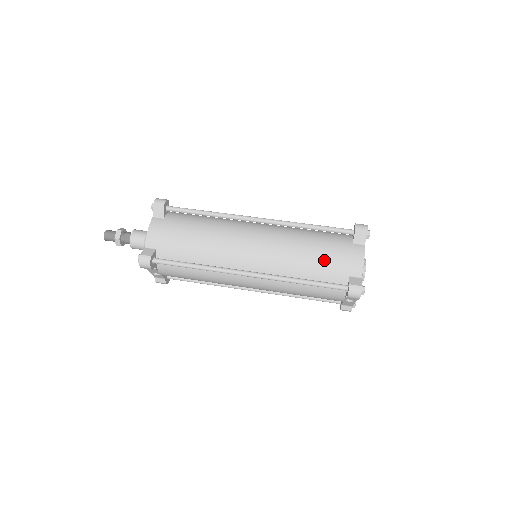
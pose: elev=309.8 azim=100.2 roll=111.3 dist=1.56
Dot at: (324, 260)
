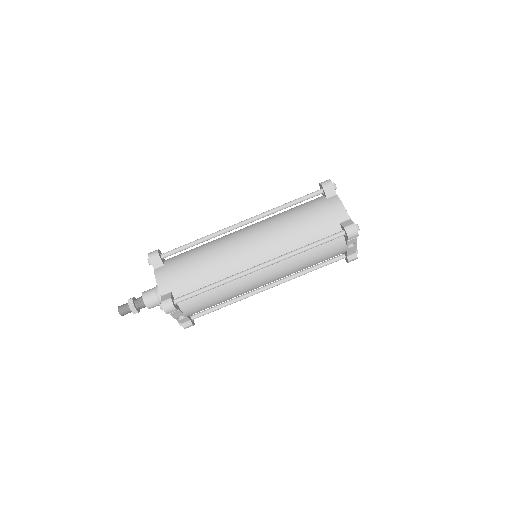
Dot at: (313, 222)
